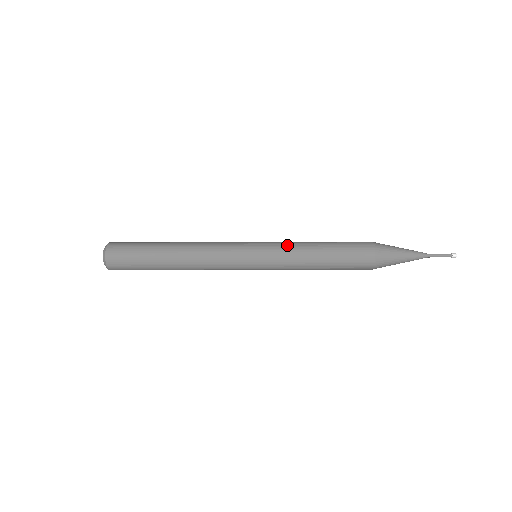
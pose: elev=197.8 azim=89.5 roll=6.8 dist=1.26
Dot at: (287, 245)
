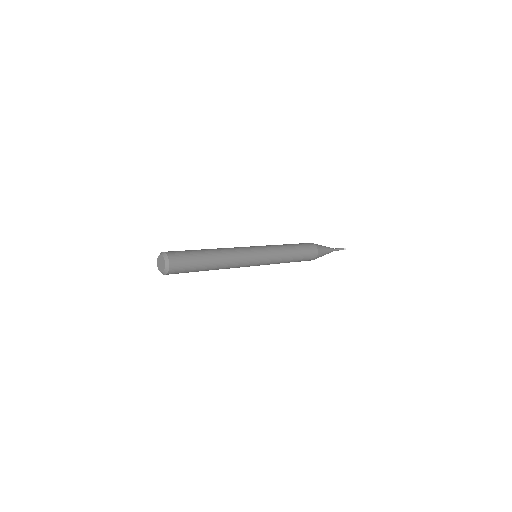
Dot at: (274, 246)
